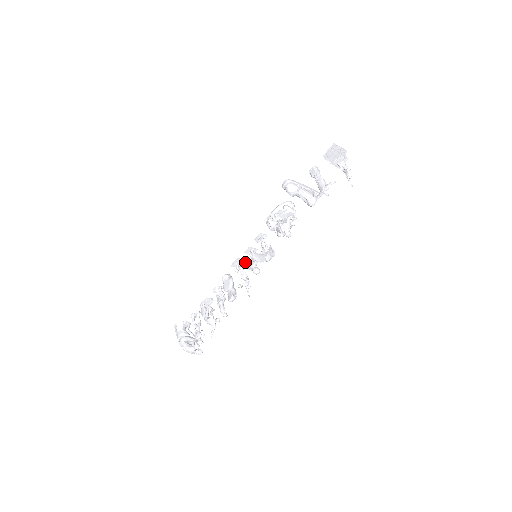
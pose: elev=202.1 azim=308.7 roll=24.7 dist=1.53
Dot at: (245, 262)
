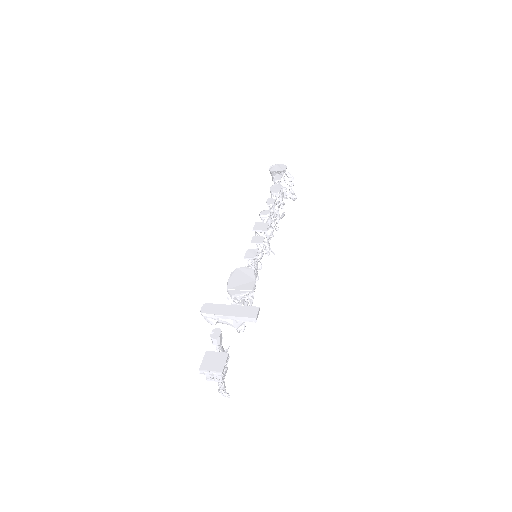
Dot at: (265, 230)
